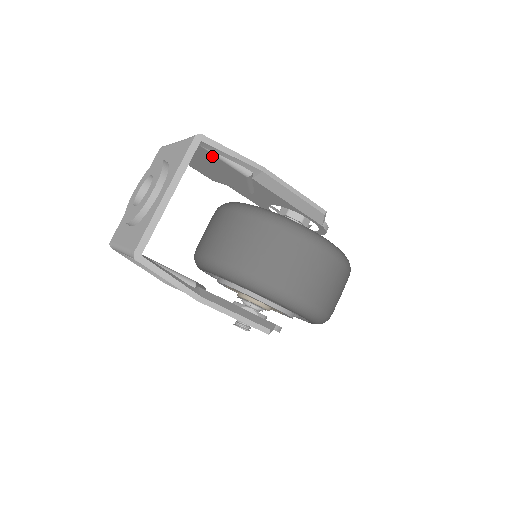
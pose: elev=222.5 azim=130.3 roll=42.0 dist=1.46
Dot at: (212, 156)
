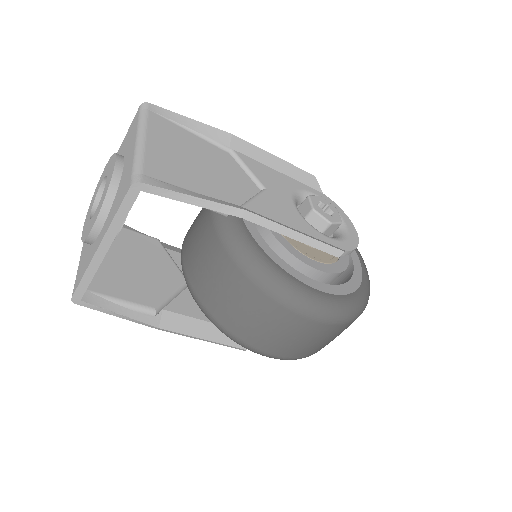
Dot at: occluded
